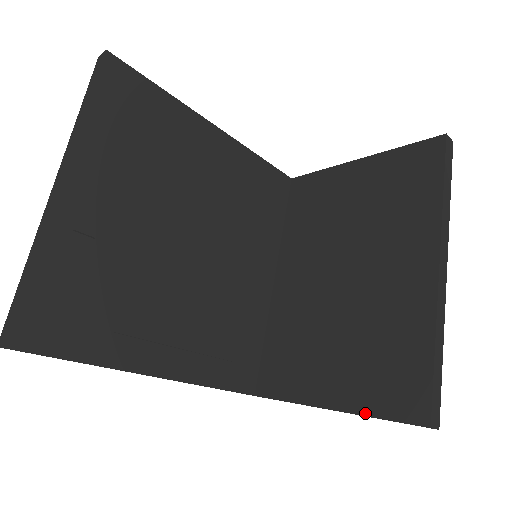
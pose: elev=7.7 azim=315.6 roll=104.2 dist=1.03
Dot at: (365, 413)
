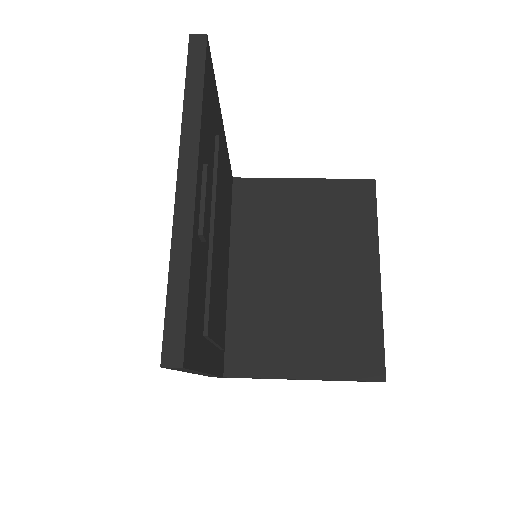
Dot at: (337, 378)
